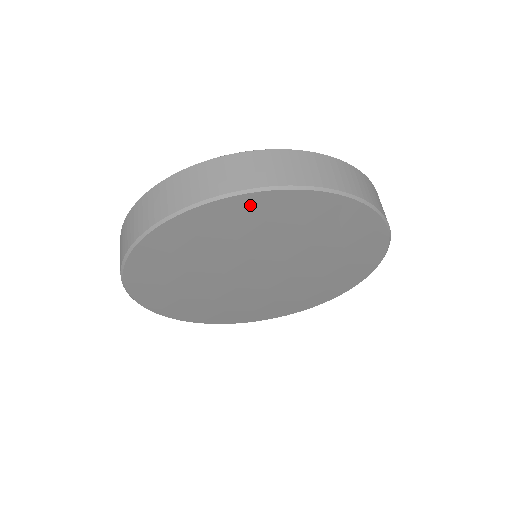
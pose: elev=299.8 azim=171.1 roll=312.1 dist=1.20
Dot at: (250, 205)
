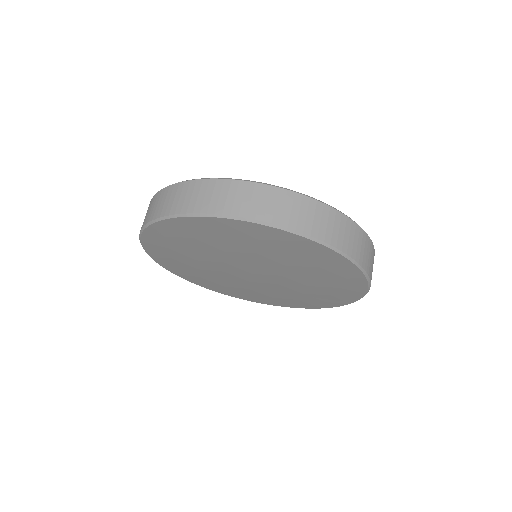
Dot at: (169, 229)
